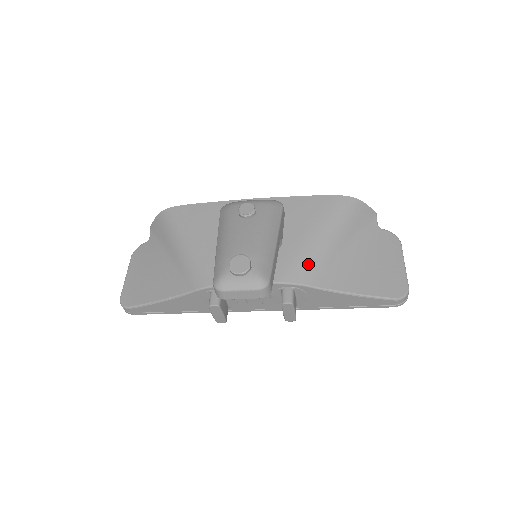
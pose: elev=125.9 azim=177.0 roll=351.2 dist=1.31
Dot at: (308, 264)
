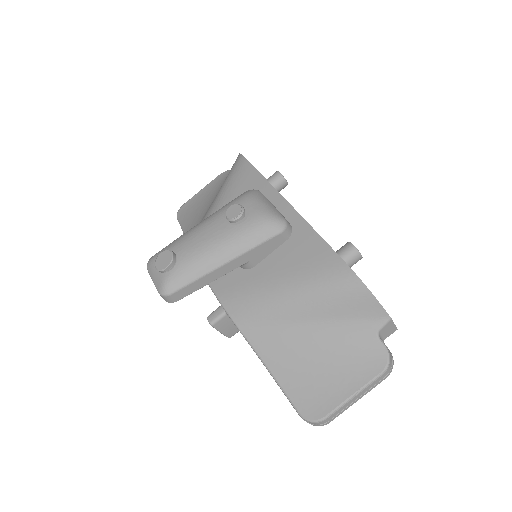
Dot at: (251, 305)
